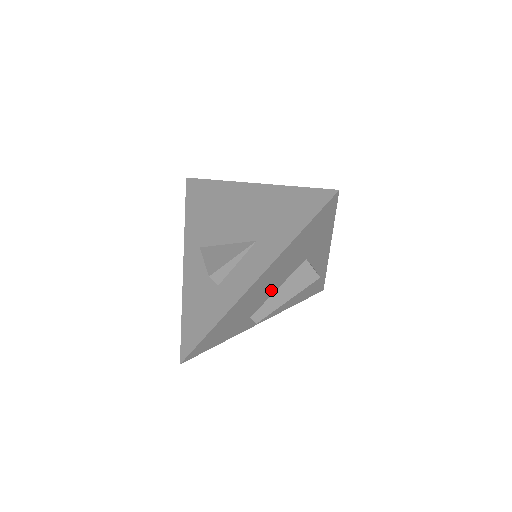
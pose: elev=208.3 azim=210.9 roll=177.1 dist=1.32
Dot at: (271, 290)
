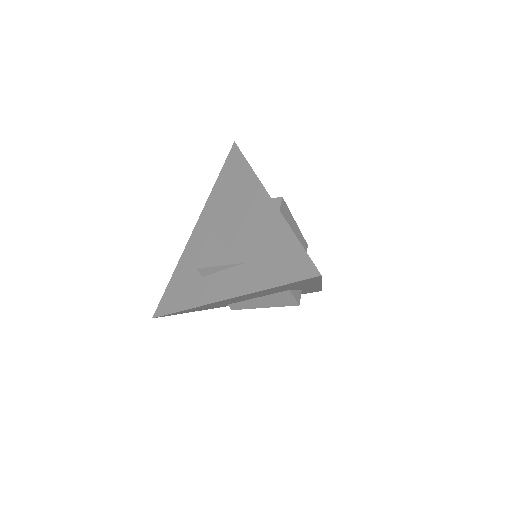
Dot at: (249, 298)
